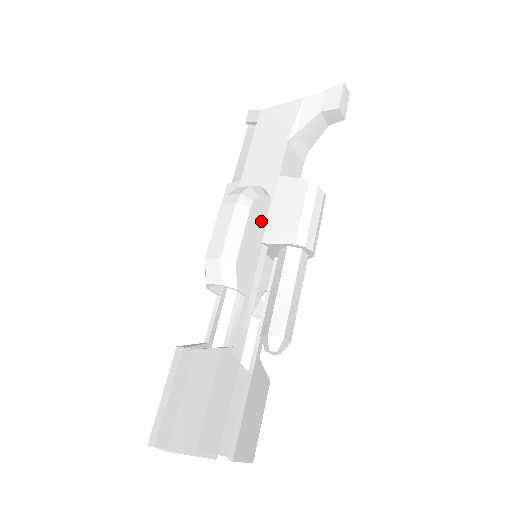
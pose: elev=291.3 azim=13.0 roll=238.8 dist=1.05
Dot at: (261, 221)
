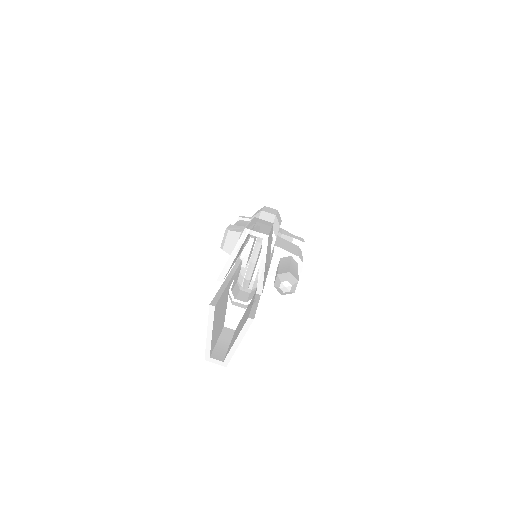
Dot at: occluded
